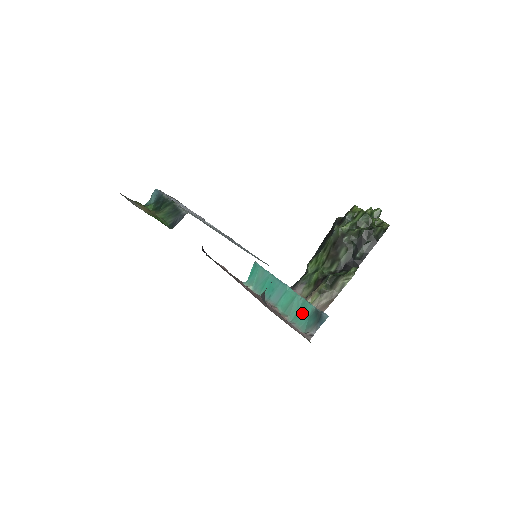
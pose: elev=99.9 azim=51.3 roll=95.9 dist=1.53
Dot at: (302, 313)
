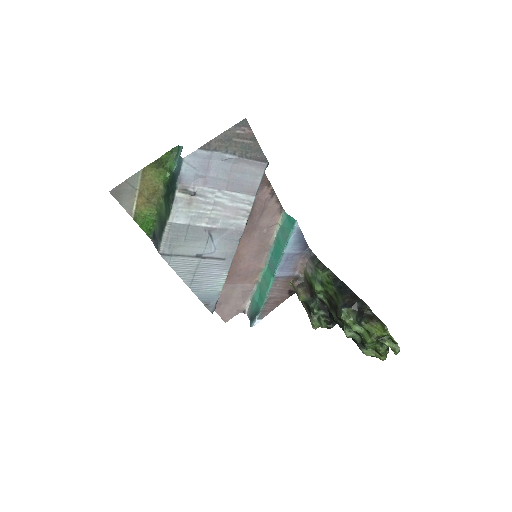
Dot at: (260, 297)
